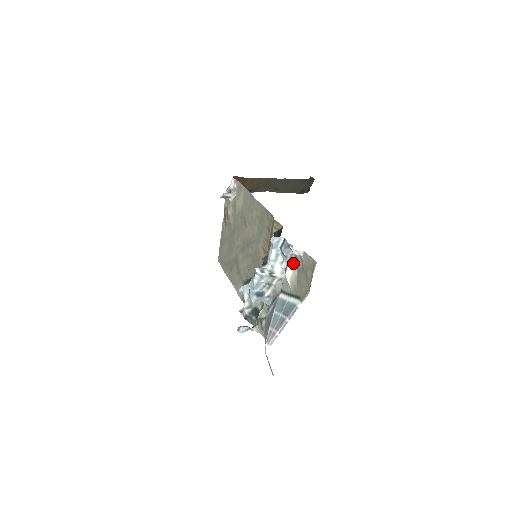
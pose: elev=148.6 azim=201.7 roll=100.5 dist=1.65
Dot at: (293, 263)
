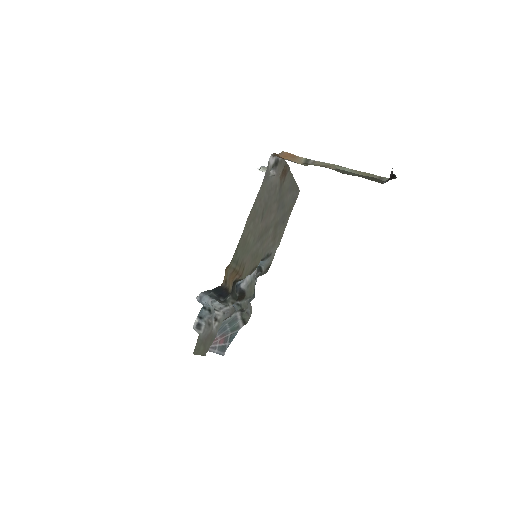
Dot at: occluded
